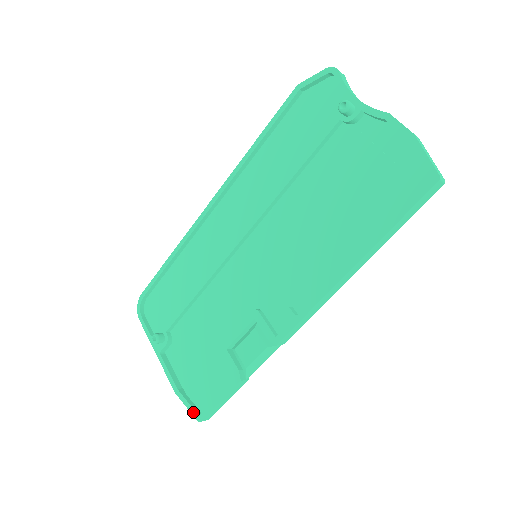
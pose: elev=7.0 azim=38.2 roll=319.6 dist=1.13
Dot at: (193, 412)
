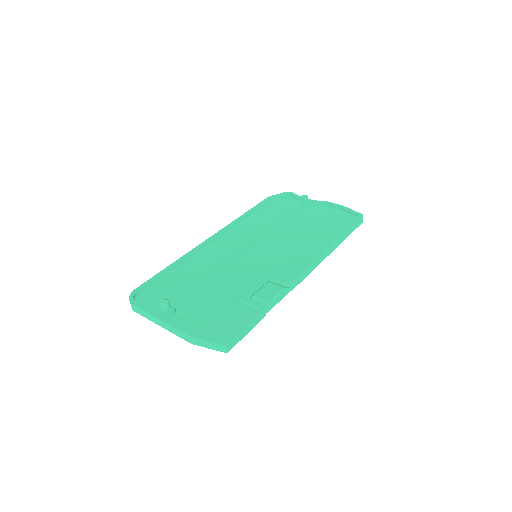
Dot at: (217, 341)
